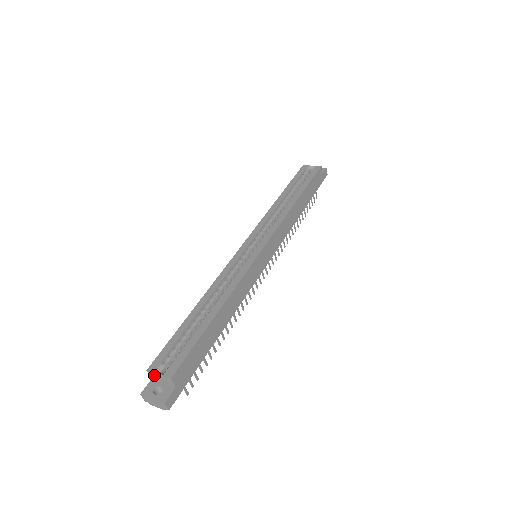
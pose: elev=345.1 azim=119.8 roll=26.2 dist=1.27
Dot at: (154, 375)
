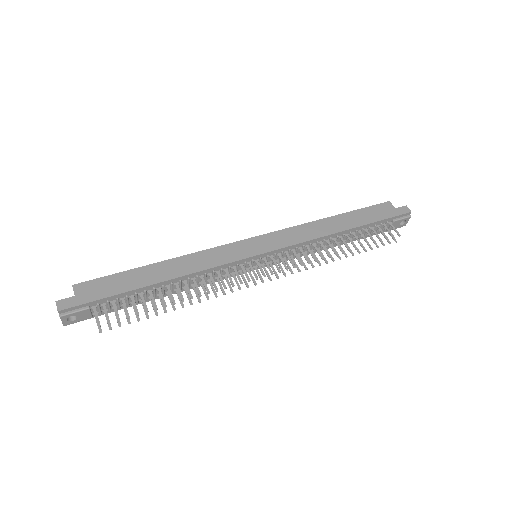
Dot at: occluded
